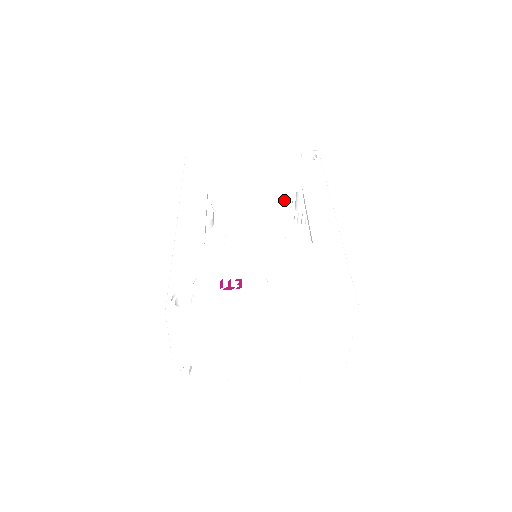
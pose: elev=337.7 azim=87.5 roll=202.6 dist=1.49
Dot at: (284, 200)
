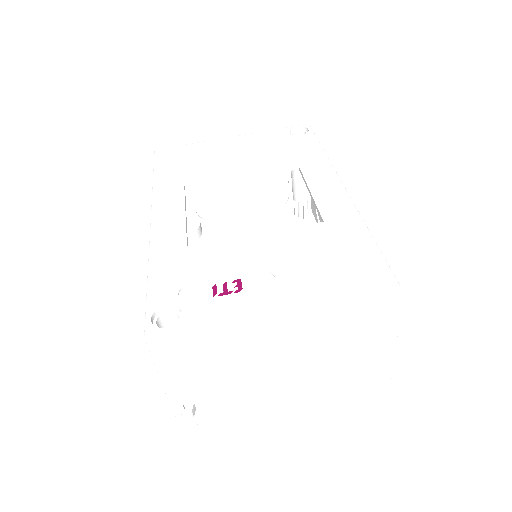
Dot at: (279, 192)
